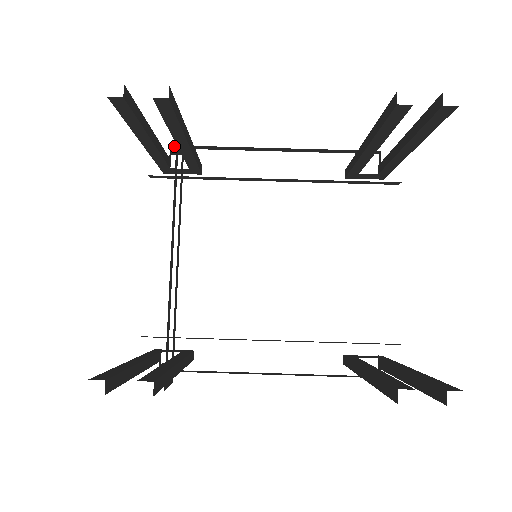
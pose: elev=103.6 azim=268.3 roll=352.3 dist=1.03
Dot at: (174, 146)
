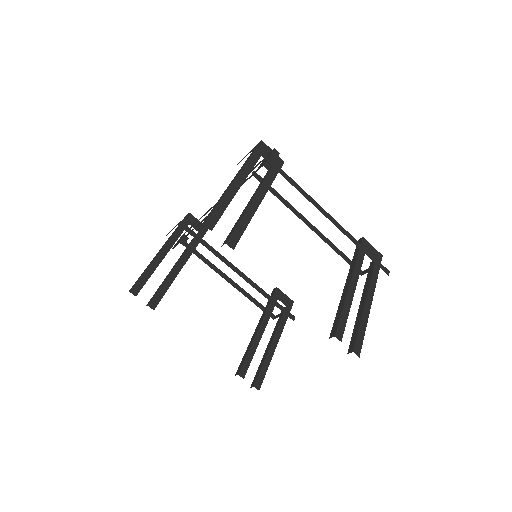
Dot at: occluded
